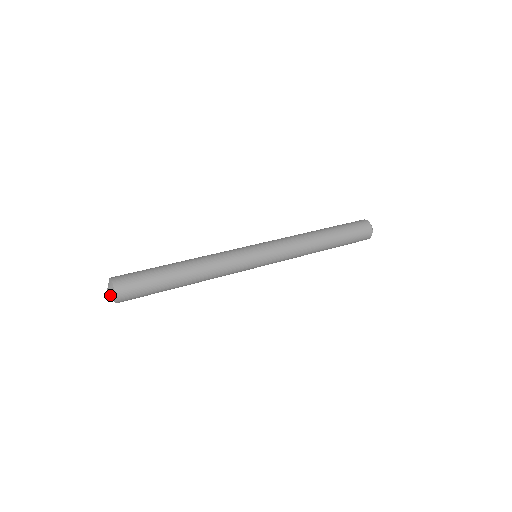
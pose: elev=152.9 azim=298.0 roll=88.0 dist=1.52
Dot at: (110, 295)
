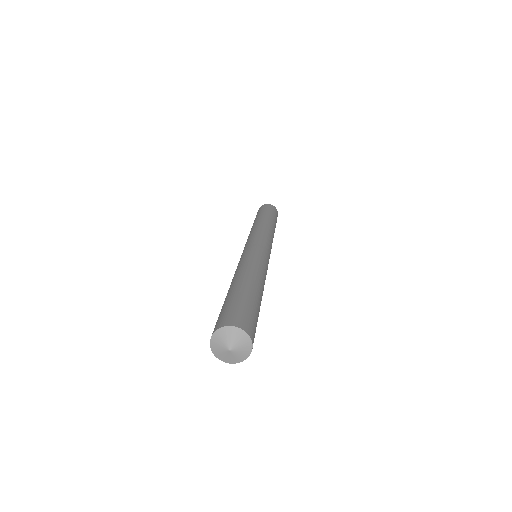
Dot at: (238, 348)
